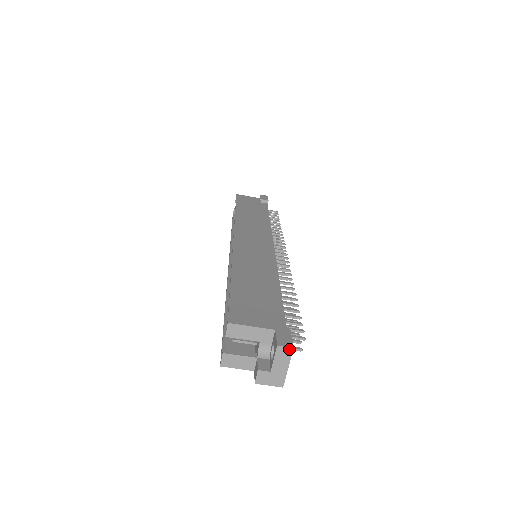
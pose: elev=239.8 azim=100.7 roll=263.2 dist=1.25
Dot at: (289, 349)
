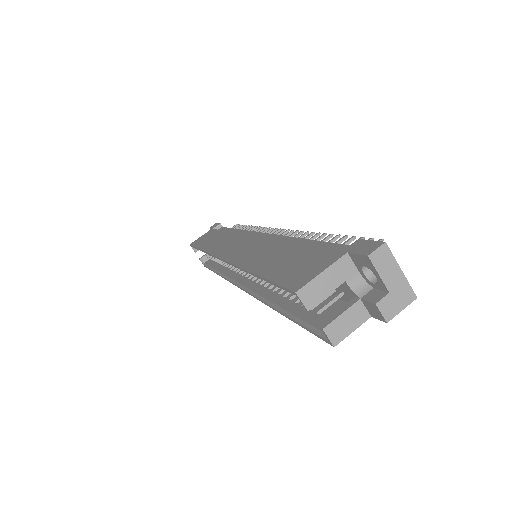
Dot at: (382, 248)
